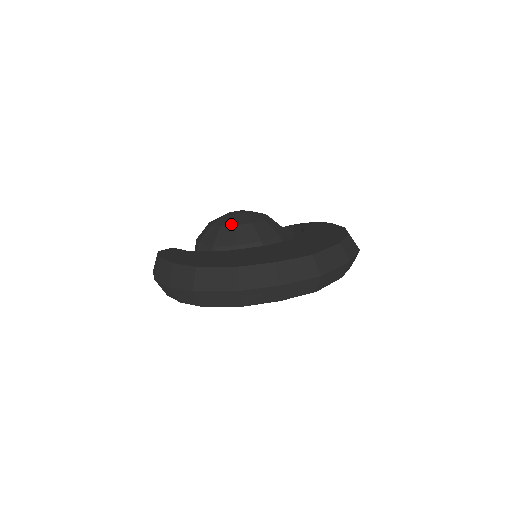
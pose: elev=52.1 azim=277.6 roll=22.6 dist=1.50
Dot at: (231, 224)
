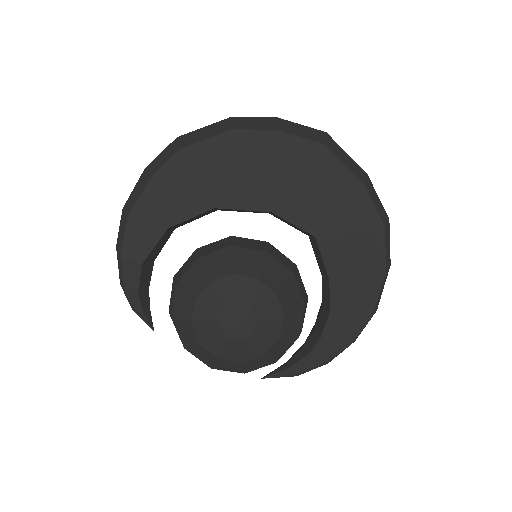
Dot at: occluded
